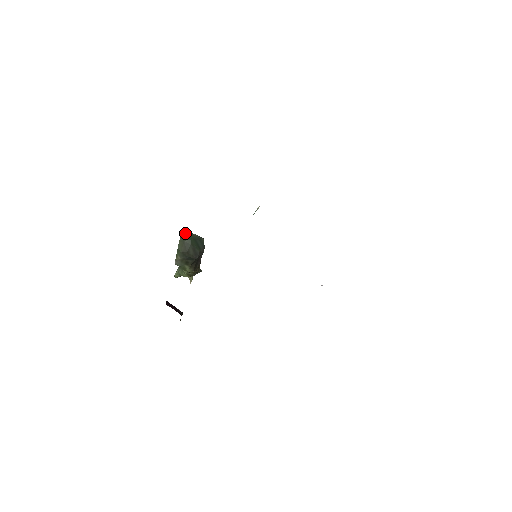
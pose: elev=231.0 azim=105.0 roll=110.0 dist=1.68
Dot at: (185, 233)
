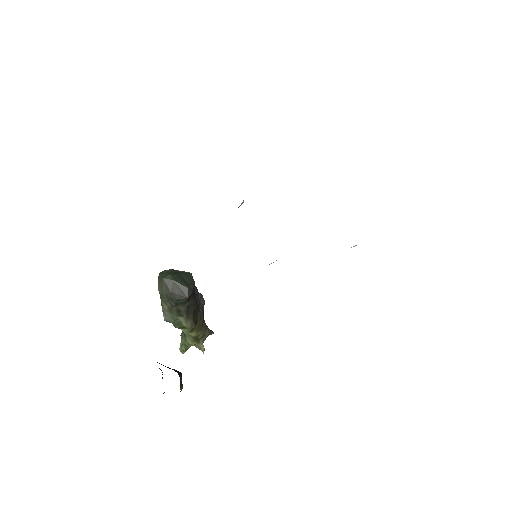
Dot at: (164, 271)
